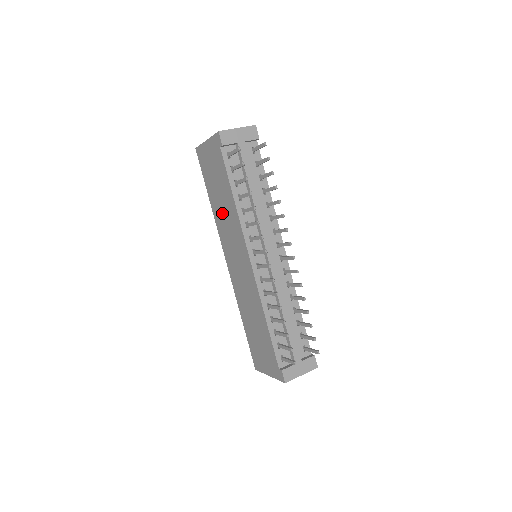
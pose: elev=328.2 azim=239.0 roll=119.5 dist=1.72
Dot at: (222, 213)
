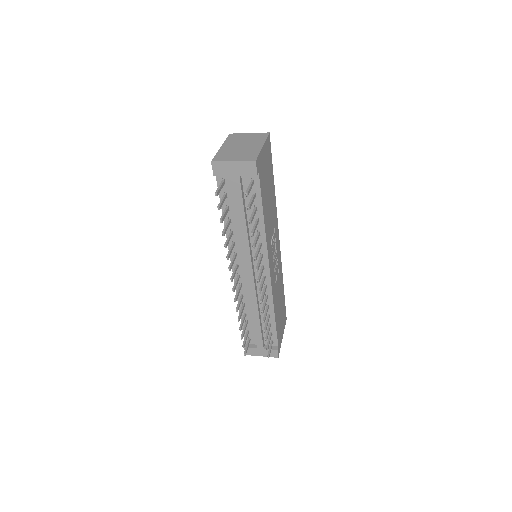
Dot at: occluded
